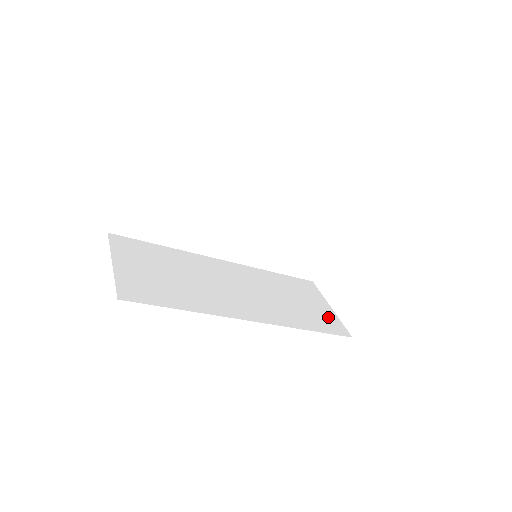
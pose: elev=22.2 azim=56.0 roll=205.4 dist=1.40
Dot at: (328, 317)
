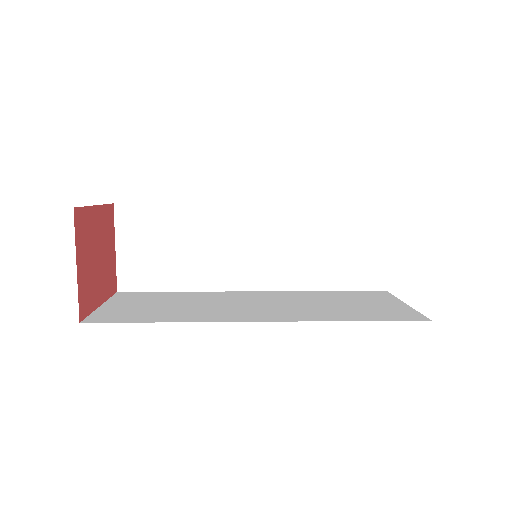
Dot at: (394, 310)
